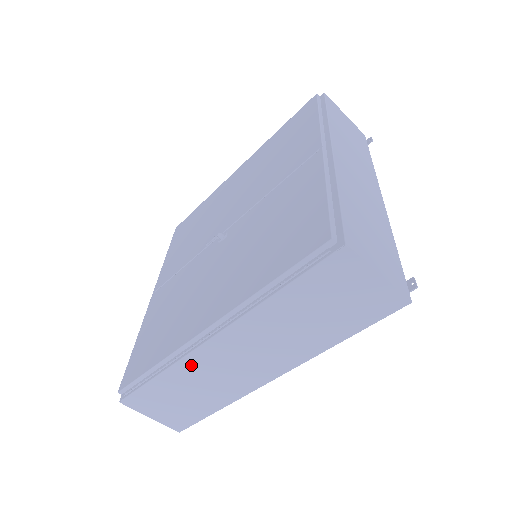
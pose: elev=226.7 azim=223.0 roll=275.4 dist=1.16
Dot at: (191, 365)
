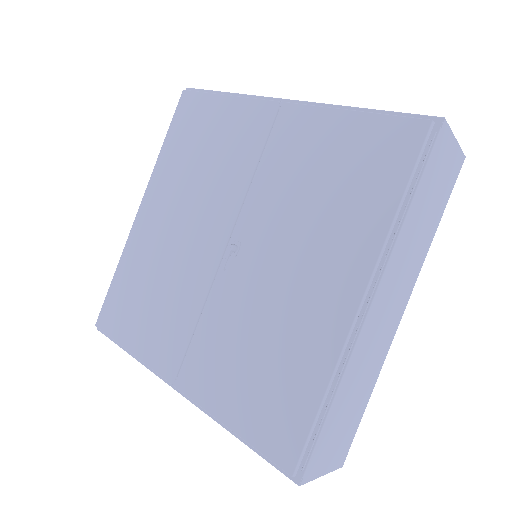
Dot at: (357, 357)
